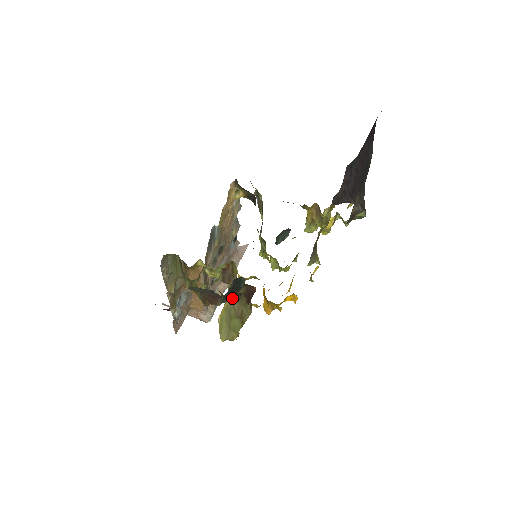
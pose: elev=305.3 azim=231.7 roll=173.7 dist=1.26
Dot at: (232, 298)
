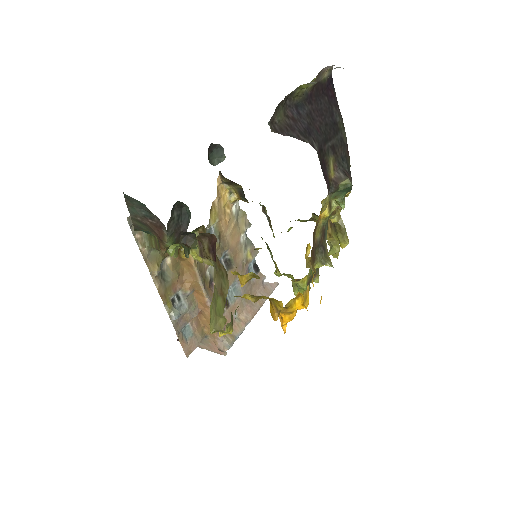
Dot at: (187, 242)
